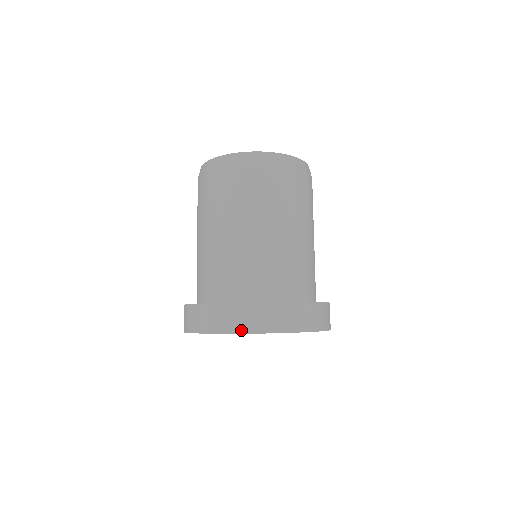
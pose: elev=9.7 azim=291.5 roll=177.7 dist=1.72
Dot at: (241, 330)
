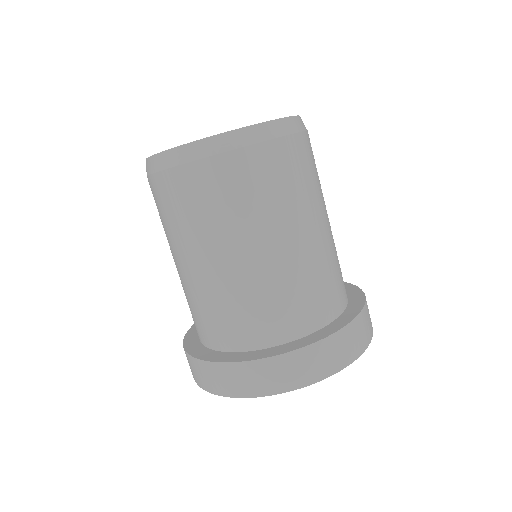
Dot at: (288, 387)
